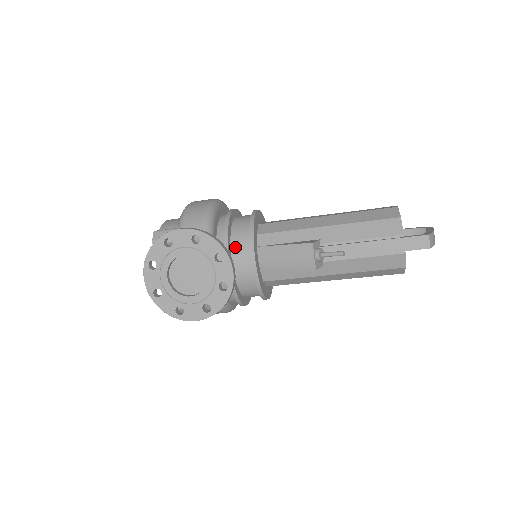
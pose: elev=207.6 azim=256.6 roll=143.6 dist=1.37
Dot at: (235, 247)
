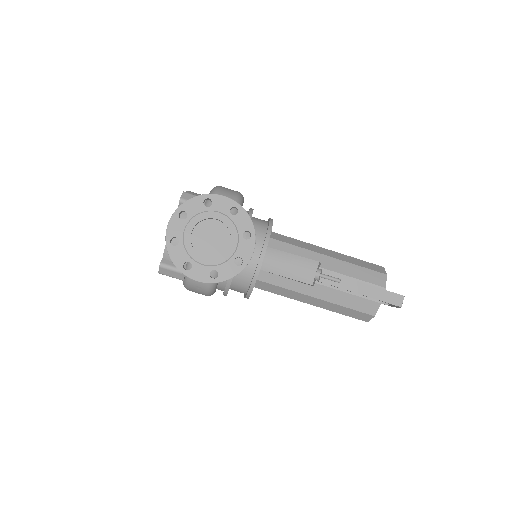
Dot at: occluded
